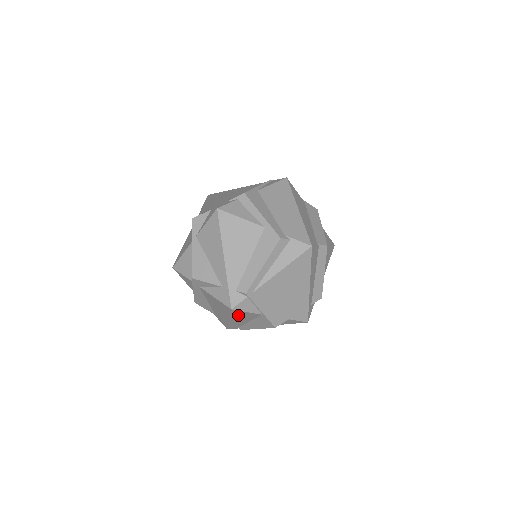
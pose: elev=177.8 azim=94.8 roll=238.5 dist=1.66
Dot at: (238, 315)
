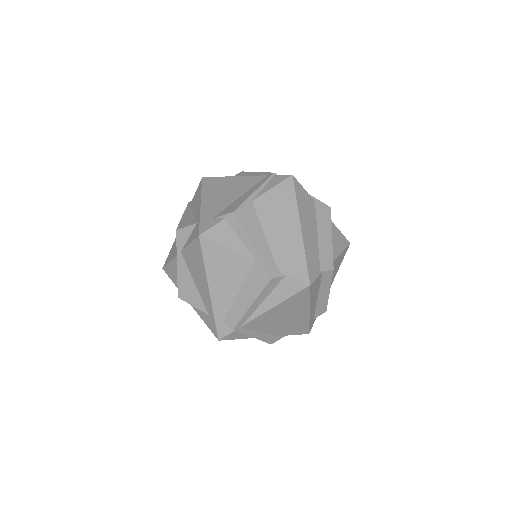
Dot at: occluded
